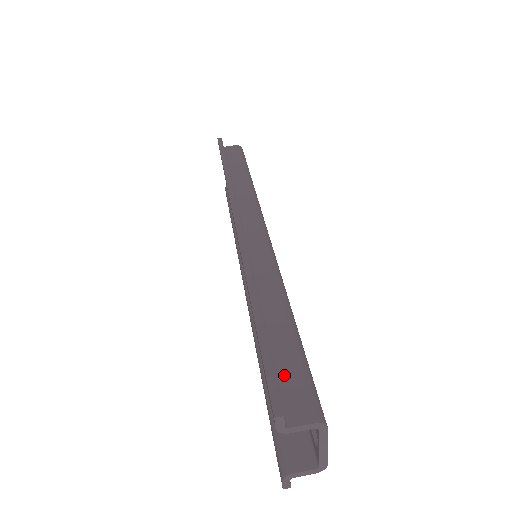
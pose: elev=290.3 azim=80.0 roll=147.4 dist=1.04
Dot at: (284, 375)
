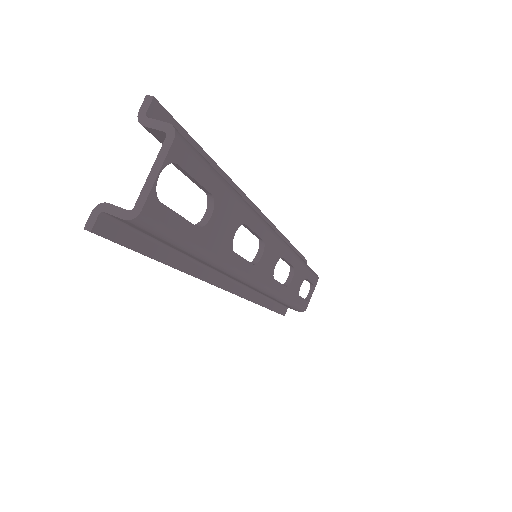
Dot at: occluded
